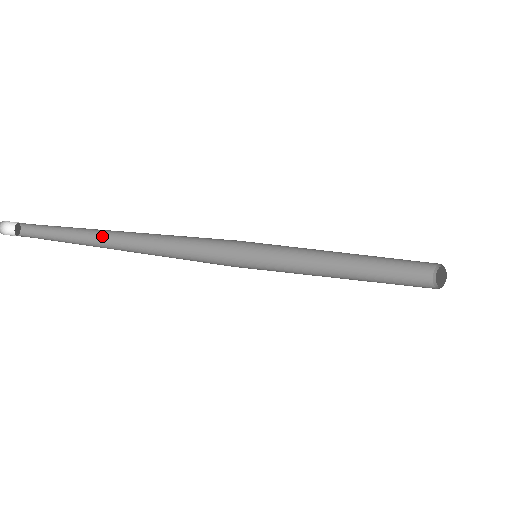
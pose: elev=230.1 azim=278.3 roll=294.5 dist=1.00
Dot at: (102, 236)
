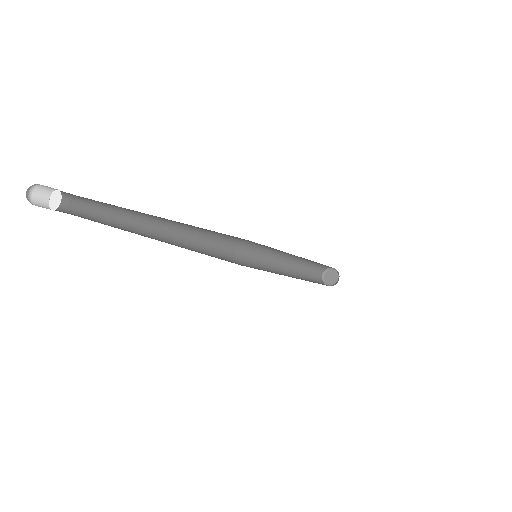
Dot at: (139, 224)
